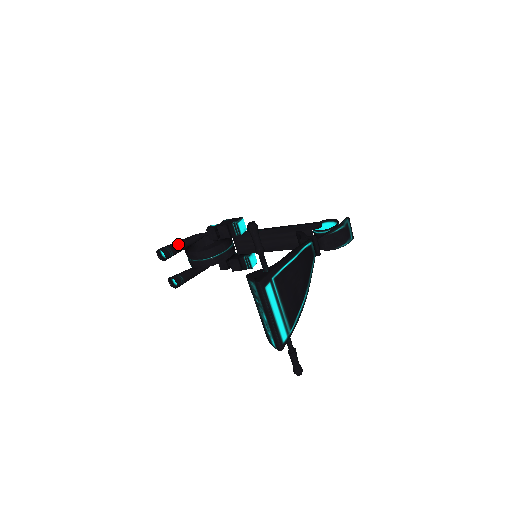
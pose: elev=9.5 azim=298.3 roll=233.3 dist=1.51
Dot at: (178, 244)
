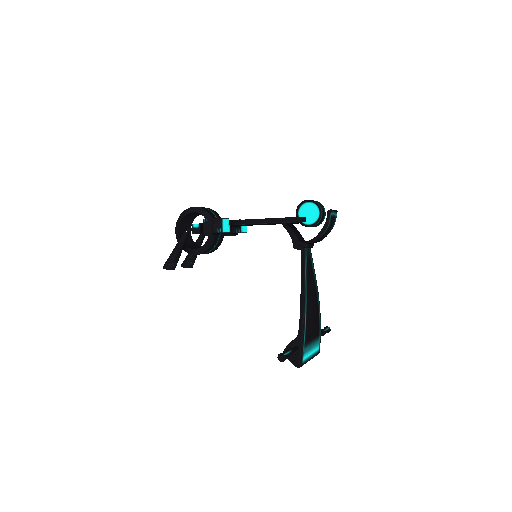
Dot at: (176, 255)
